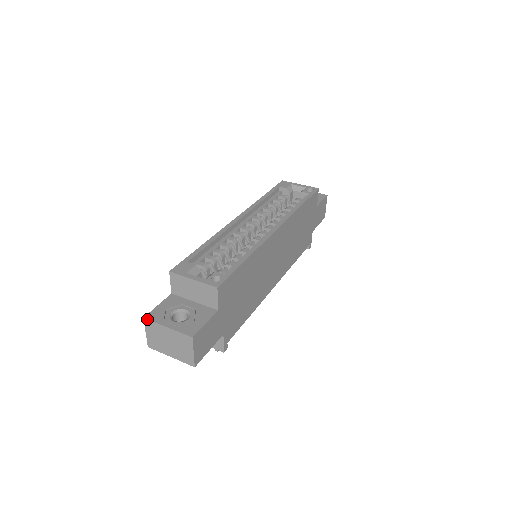
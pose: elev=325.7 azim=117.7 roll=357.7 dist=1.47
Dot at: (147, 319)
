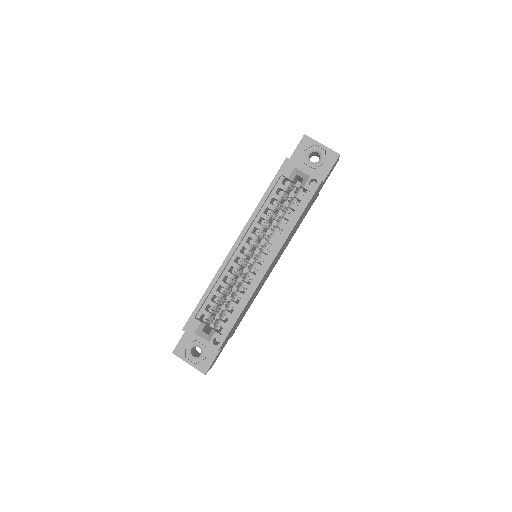
Dot at: occluded
